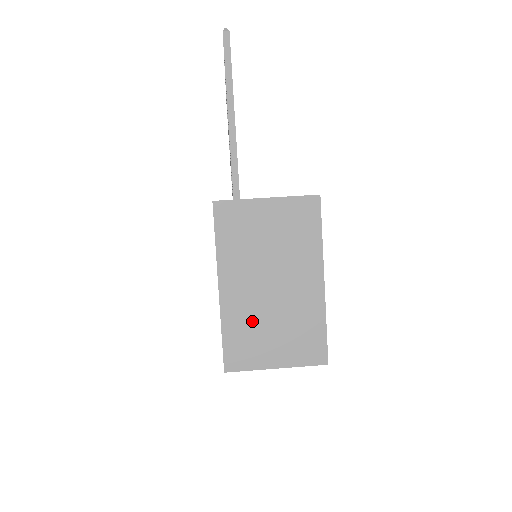
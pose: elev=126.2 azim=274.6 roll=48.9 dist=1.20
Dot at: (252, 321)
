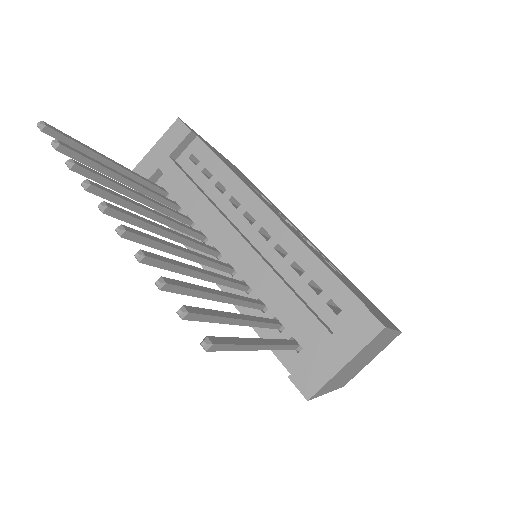
Dot at: (353, 373)
